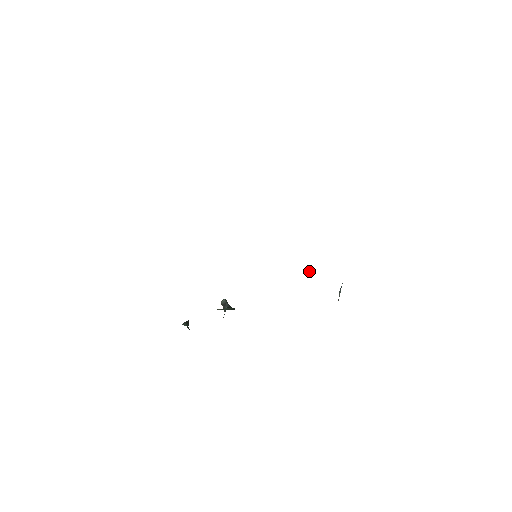
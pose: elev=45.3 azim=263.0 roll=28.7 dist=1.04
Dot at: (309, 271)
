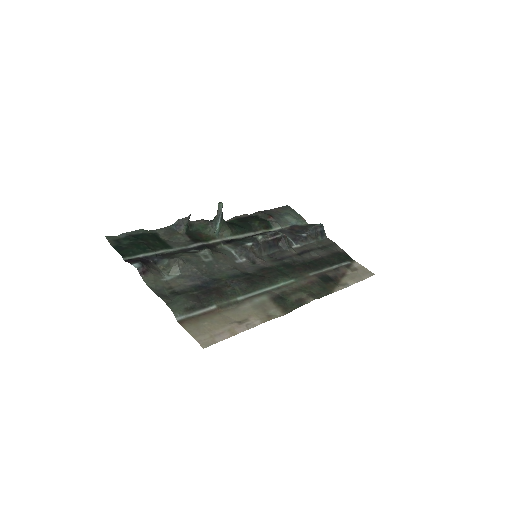
Dot at: (277, 239)
